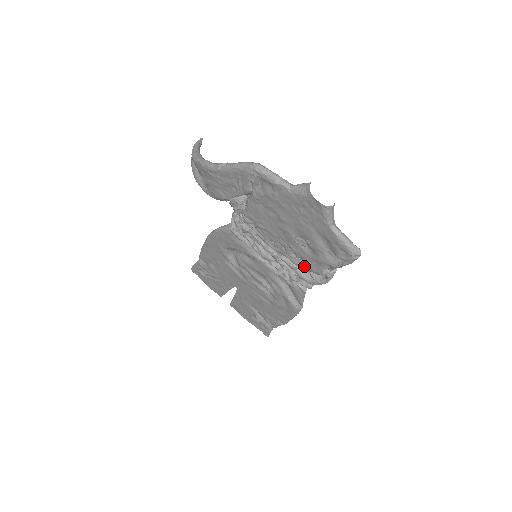
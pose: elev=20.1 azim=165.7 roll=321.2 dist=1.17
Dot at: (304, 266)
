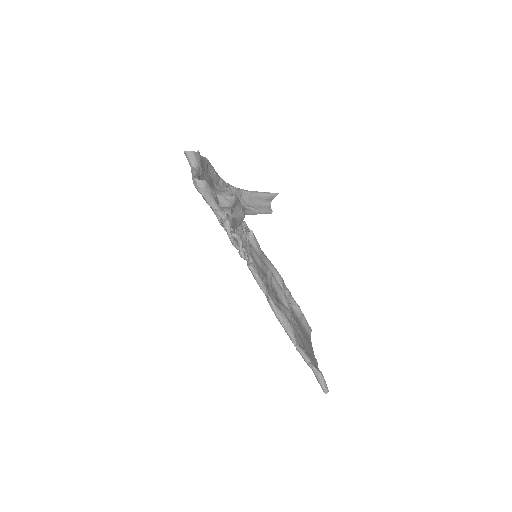
Dot at: occluded
